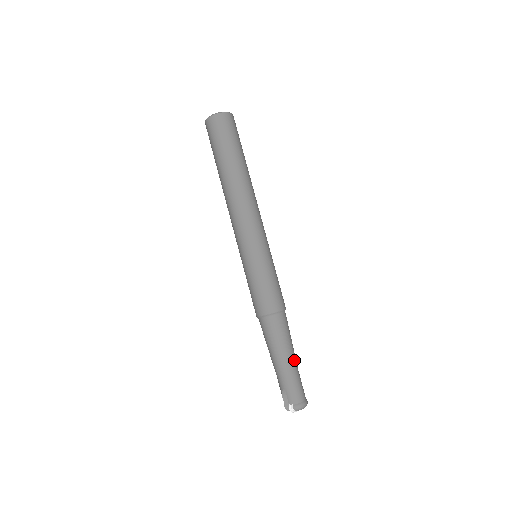
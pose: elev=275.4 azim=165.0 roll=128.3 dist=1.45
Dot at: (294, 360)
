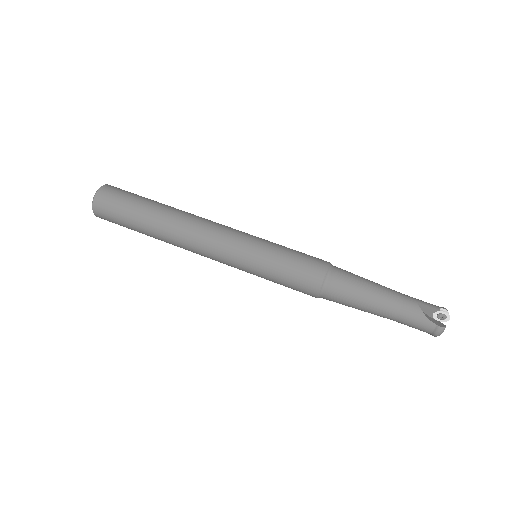
Dot at: occluded
